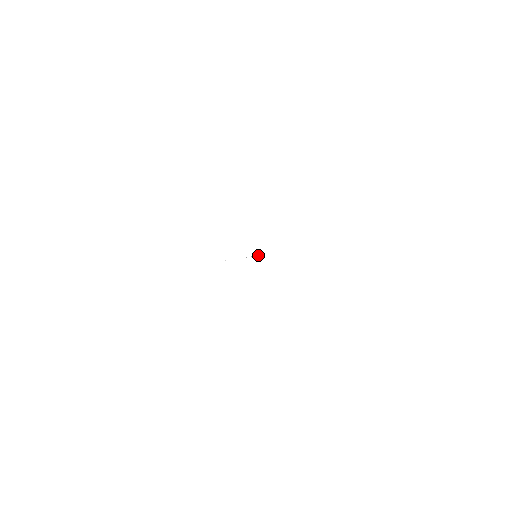
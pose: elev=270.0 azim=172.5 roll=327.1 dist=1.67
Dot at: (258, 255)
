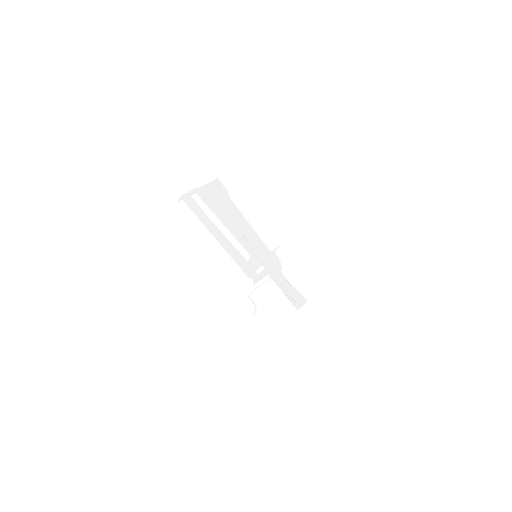
Dot at: (271, 266)
